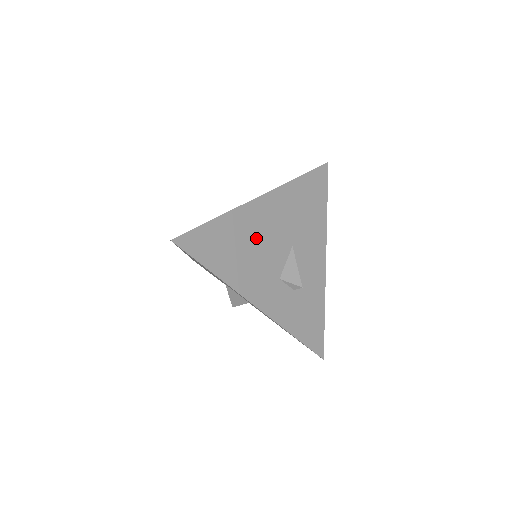
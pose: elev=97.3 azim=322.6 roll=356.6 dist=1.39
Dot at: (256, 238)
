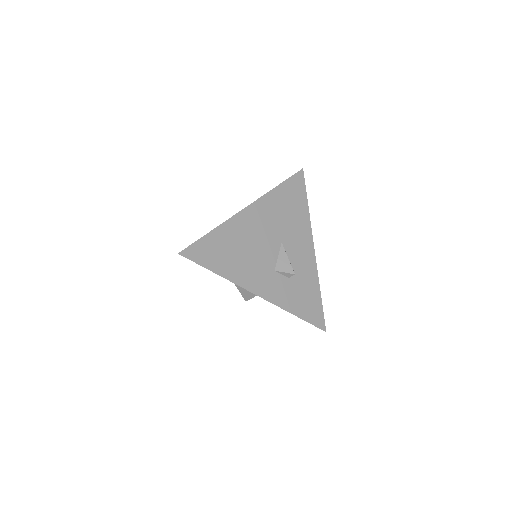
Dot at: (248, 241)
